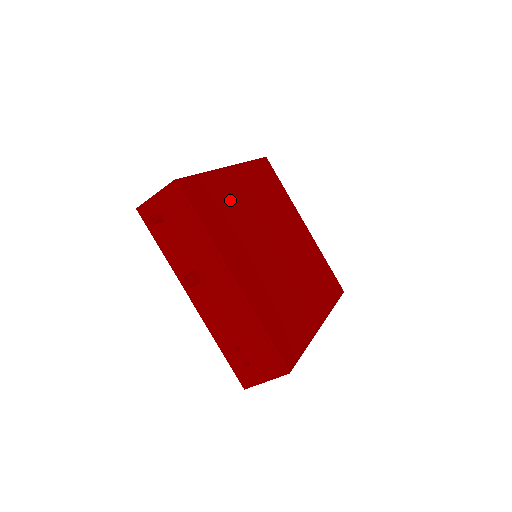
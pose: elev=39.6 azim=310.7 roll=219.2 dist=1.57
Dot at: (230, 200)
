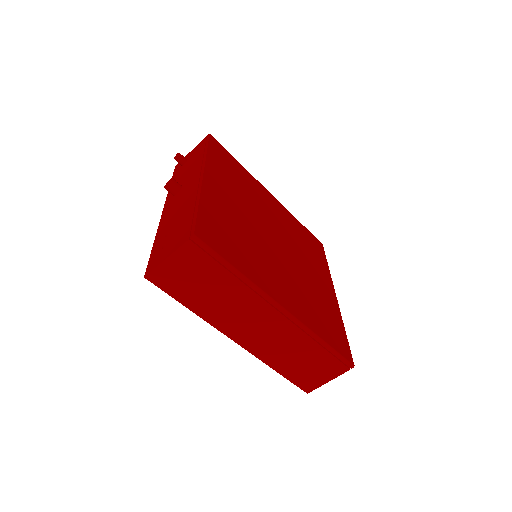
Dot at: (251, 187)
